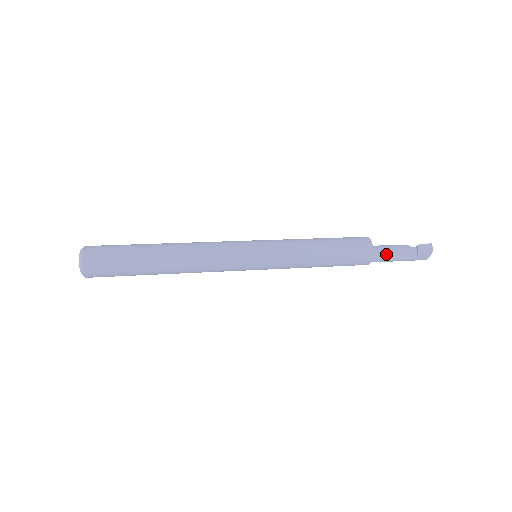
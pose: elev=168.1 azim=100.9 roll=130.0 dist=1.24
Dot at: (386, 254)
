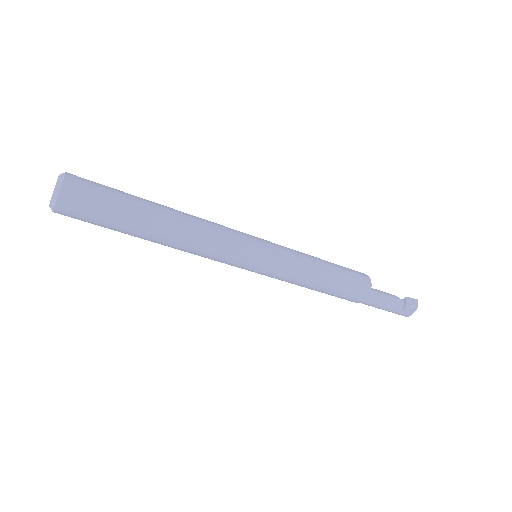
Dot at: (378, 297)
